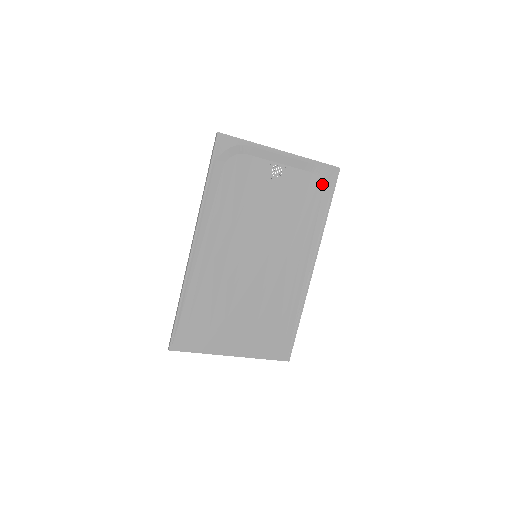
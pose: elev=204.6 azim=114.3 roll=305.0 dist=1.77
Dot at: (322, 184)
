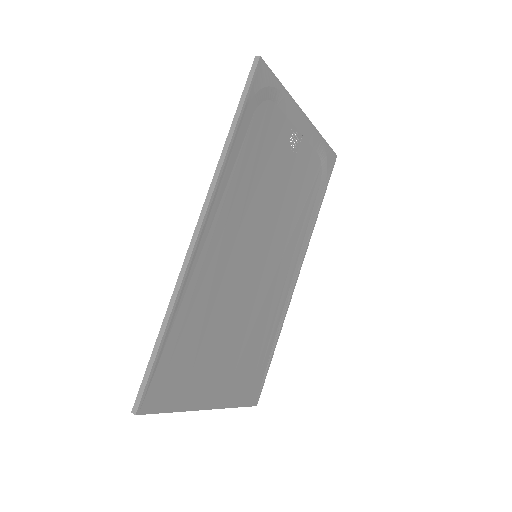
Dot at: (322, 171)
